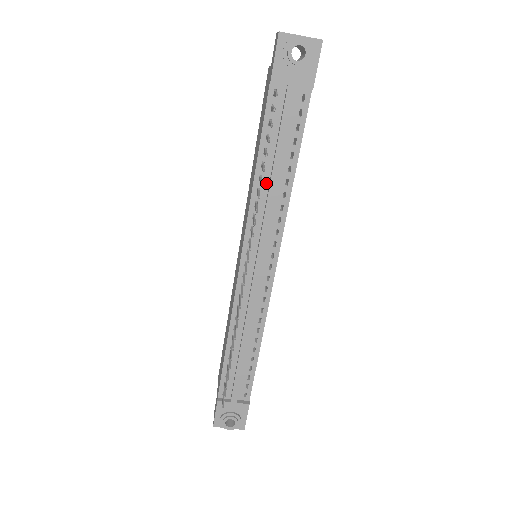
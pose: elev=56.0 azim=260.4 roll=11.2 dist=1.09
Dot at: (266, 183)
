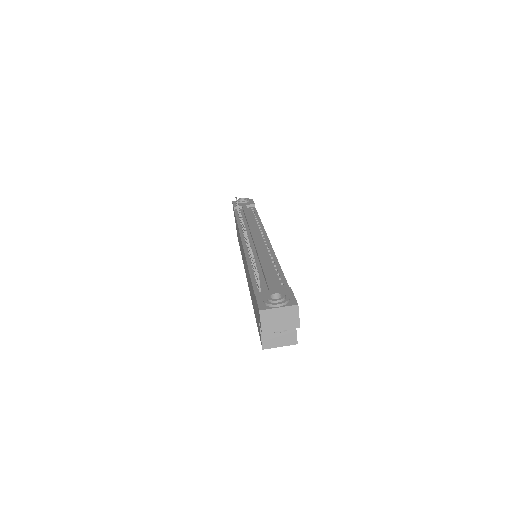
Dot at: (245, 223)
